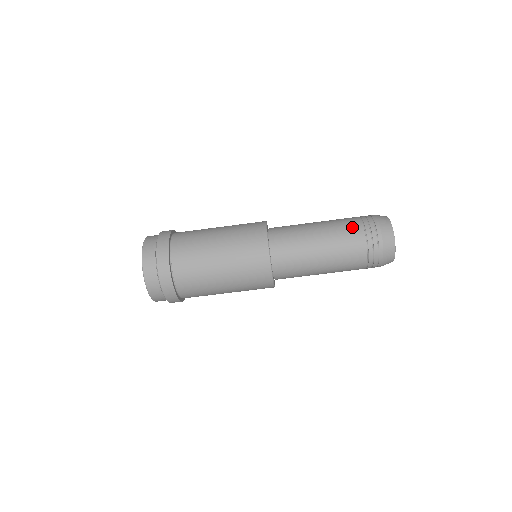
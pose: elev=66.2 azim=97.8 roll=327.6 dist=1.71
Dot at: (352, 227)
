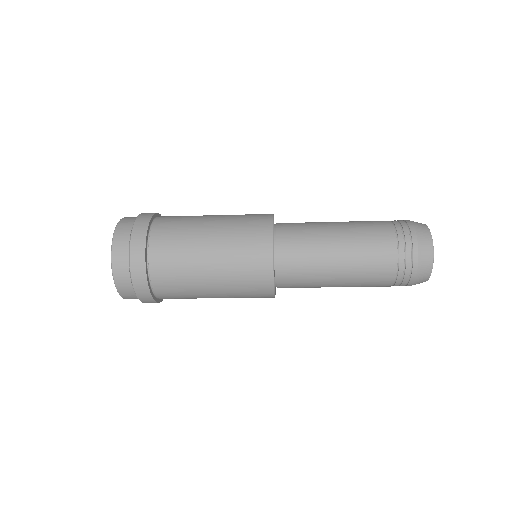
Dot at: (381, 277)
